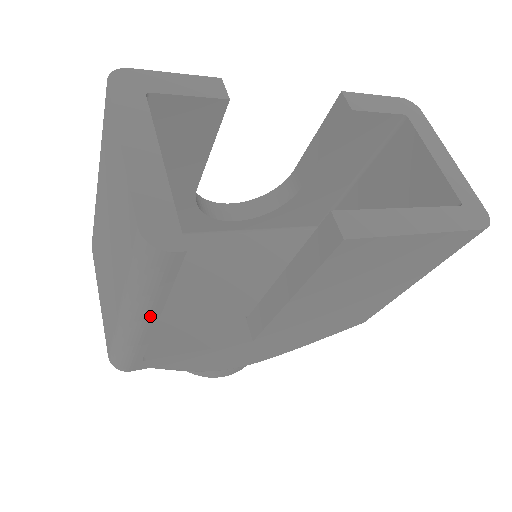
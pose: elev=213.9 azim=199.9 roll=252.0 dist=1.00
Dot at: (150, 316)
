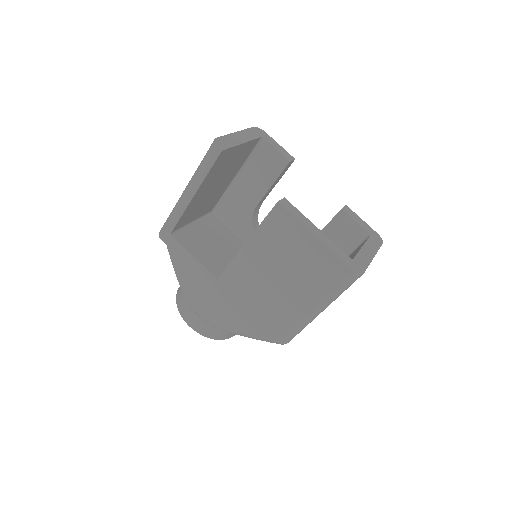
Dot at: (193, 190)
